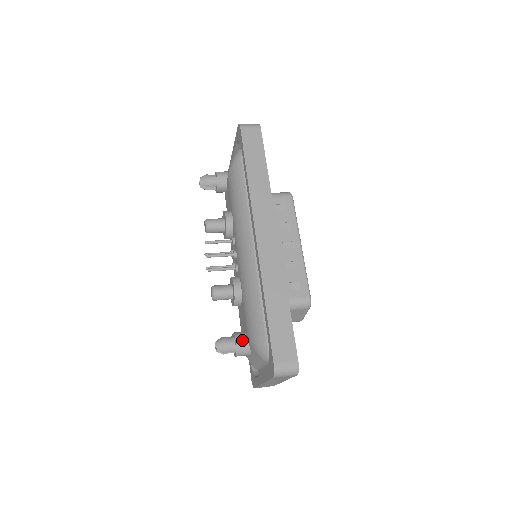
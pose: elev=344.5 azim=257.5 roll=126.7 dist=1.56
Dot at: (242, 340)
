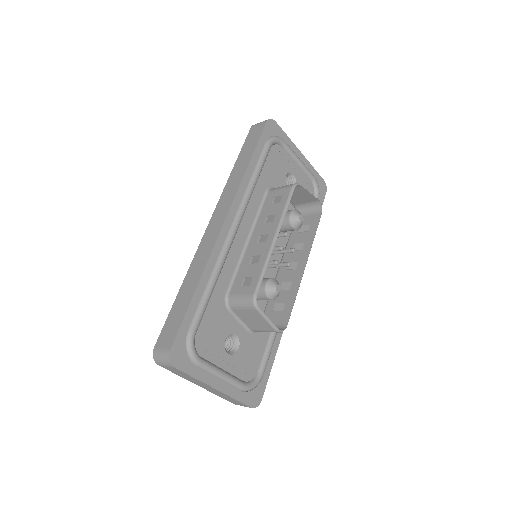
Dot at: occluded
